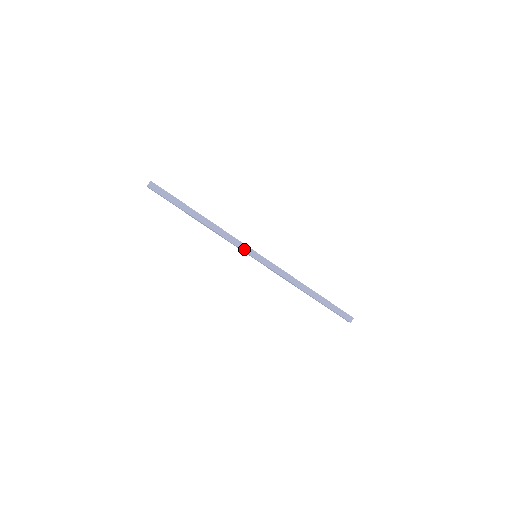
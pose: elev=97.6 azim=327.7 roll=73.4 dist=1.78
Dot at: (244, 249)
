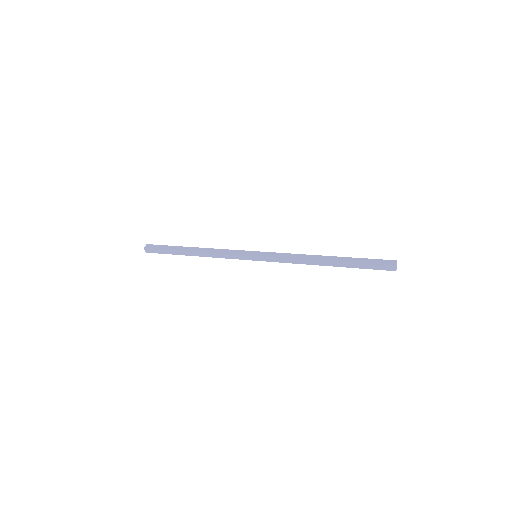
Dot at: (240, 253)
